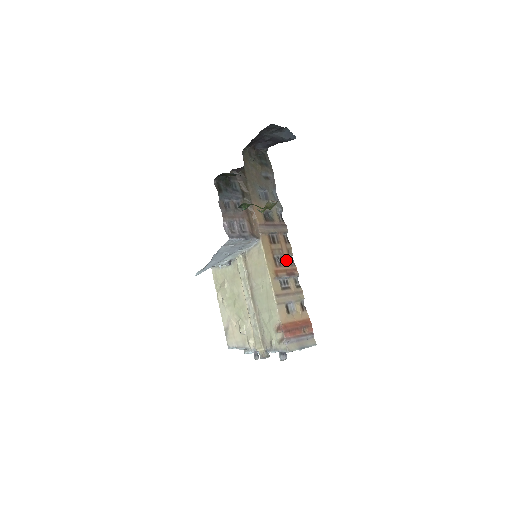
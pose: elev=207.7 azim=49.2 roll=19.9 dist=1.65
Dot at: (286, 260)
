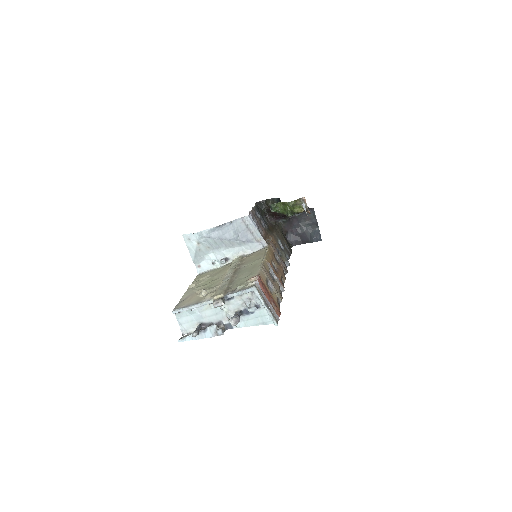
Dot at: (279, 275)
